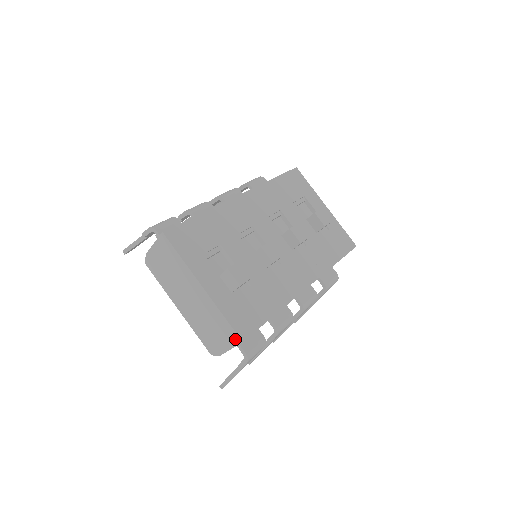
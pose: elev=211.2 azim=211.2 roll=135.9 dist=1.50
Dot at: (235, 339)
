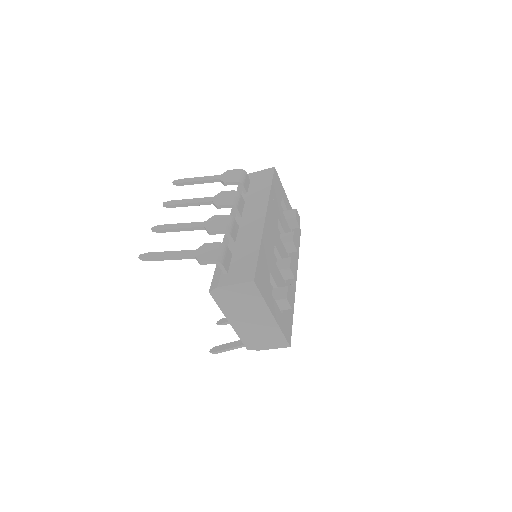
Dot at: (284, 345)
